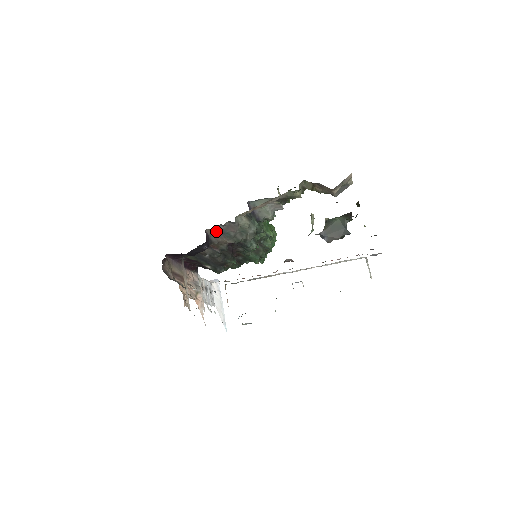
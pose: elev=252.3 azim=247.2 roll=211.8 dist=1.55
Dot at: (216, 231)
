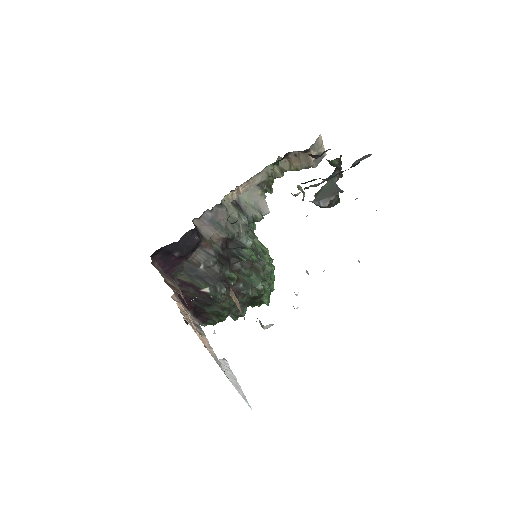
Dot at: (205, 221)
